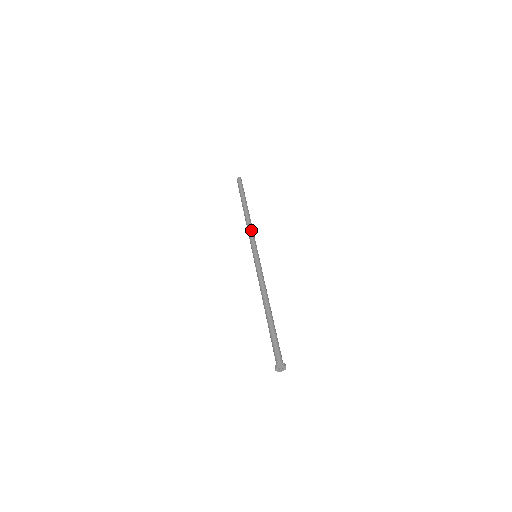
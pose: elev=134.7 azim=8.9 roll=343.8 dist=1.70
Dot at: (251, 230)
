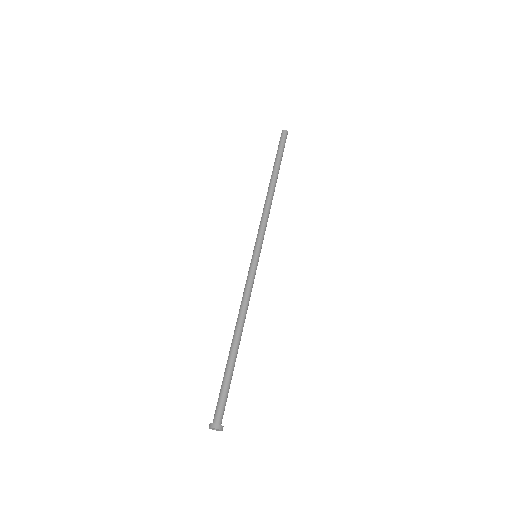
Dot at: (263, 216)
